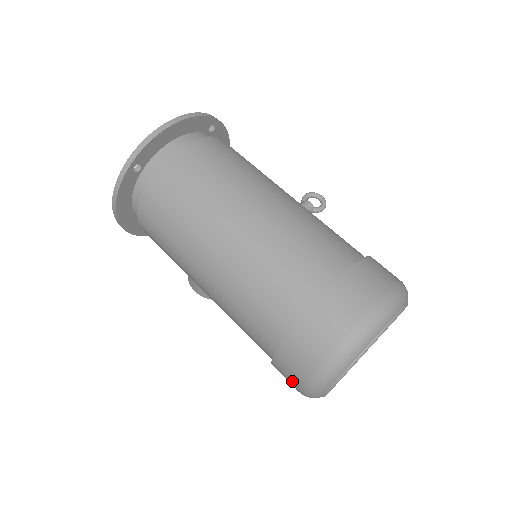
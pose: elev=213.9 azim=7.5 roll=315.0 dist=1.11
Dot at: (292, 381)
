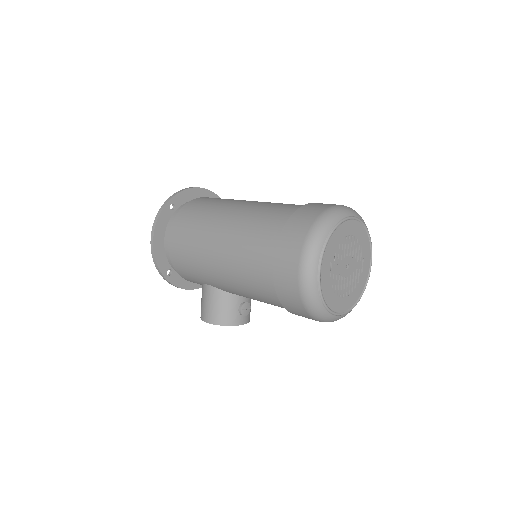
Dot at: (290, 273)
